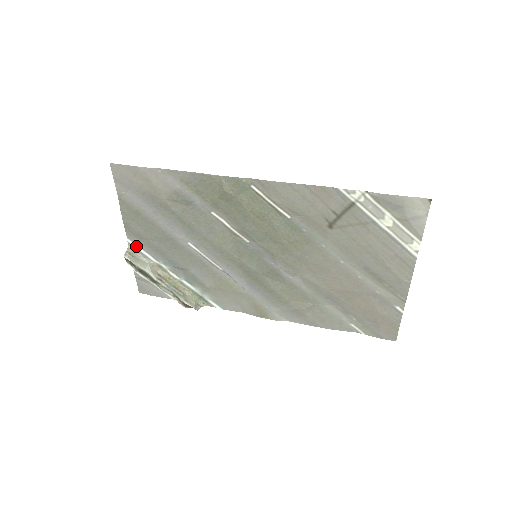
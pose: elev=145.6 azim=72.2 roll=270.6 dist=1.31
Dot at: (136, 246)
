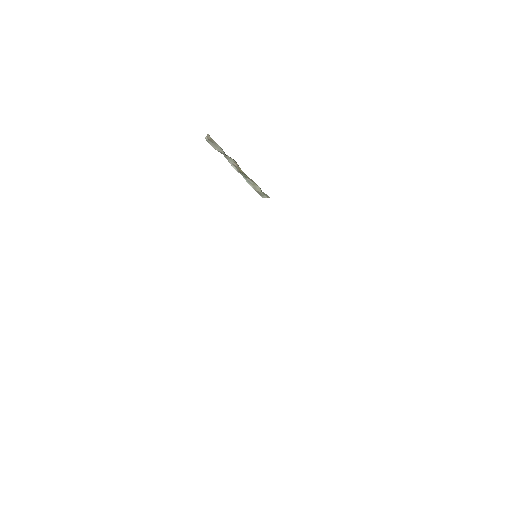
Dot at: occluded
